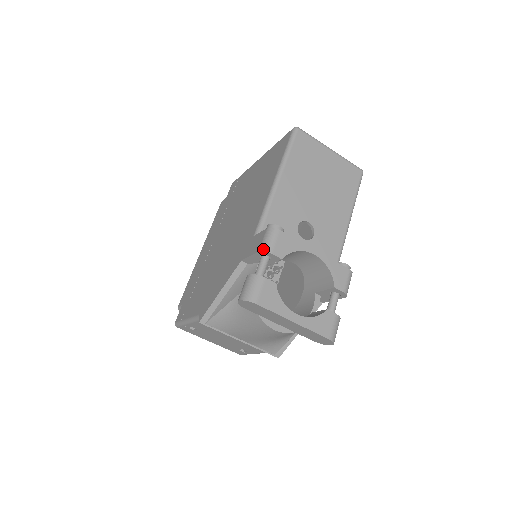
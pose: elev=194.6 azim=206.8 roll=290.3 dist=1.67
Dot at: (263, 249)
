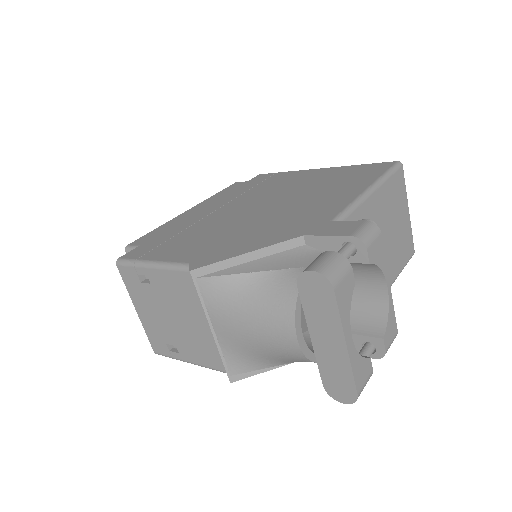
Dot at: (360, 236)
